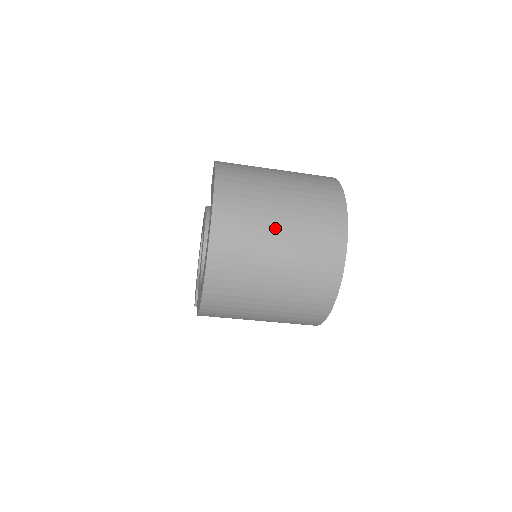
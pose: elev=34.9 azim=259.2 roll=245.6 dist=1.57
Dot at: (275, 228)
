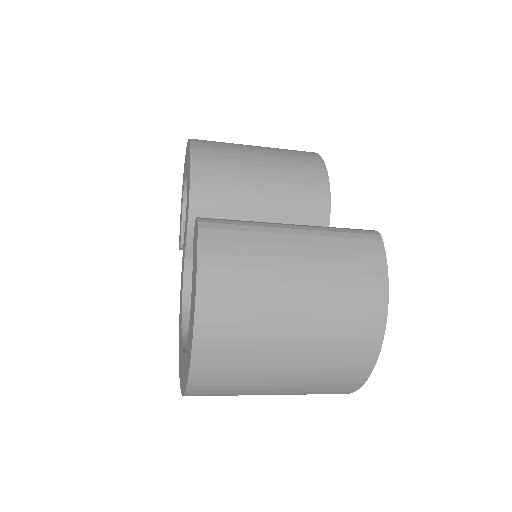
Dot at: (277, 370)
